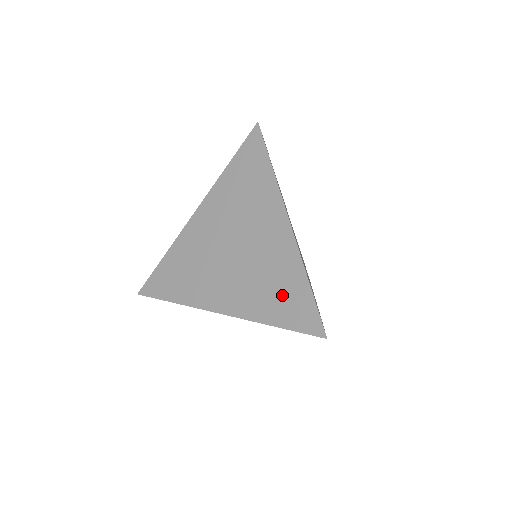
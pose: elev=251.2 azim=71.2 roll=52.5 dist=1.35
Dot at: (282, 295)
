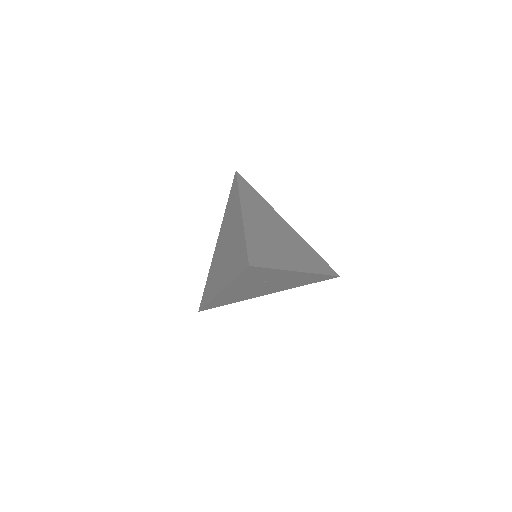
Dot at: (237, 257)
